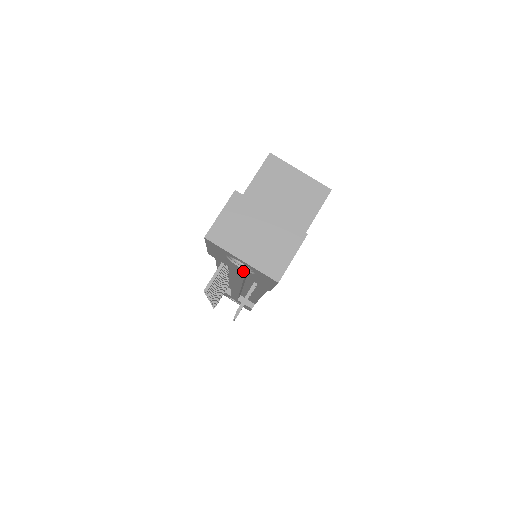
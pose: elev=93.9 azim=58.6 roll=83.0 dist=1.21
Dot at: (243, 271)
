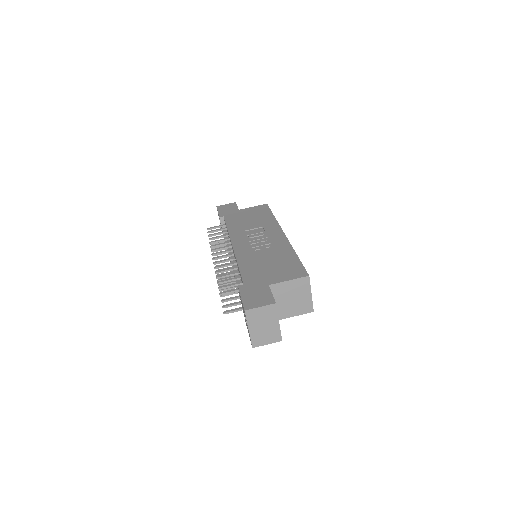
Dot at: occluded
